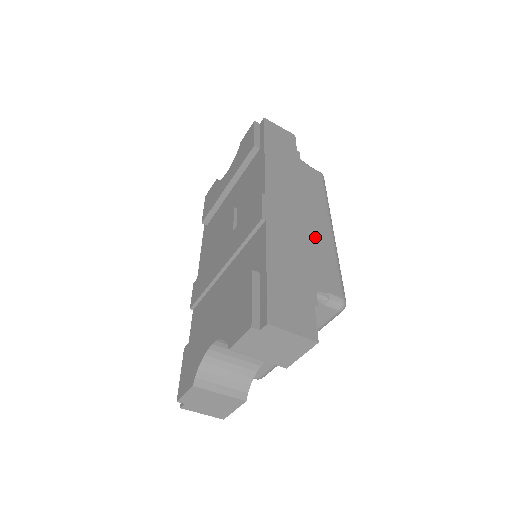
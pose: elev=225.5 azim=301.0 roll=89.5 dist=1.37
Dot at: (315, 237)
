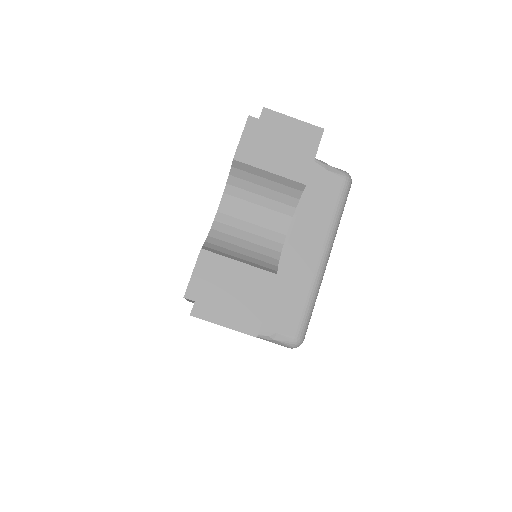
Dot at: occluded
